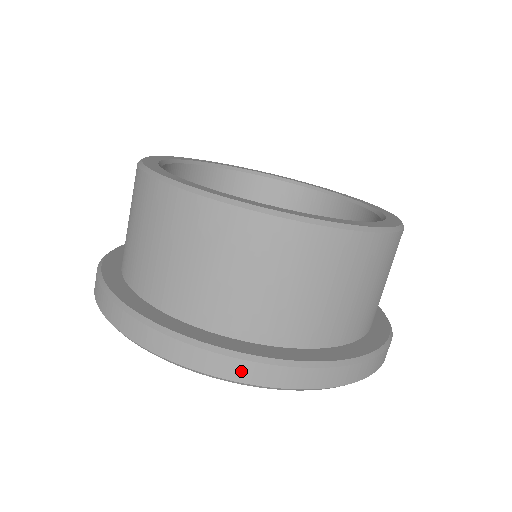
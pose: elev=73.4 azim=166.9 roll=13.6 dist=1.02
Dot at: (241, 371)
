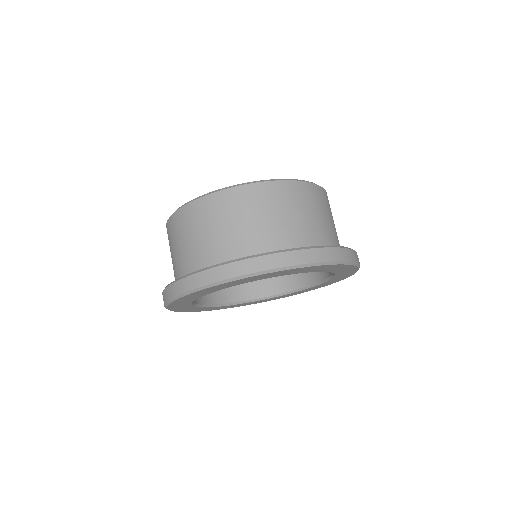
Dot at: (261, 264)
